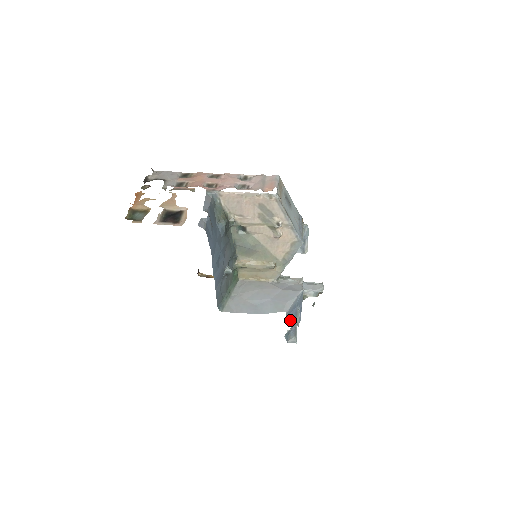
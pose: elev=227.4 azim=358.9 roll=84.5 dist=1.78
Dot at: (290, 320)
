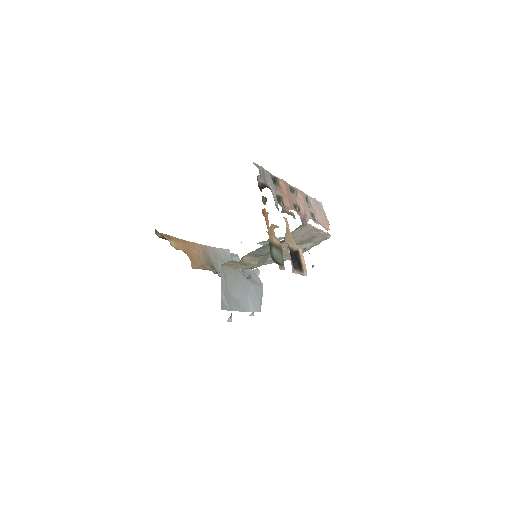
Dot at: (251, 313)
